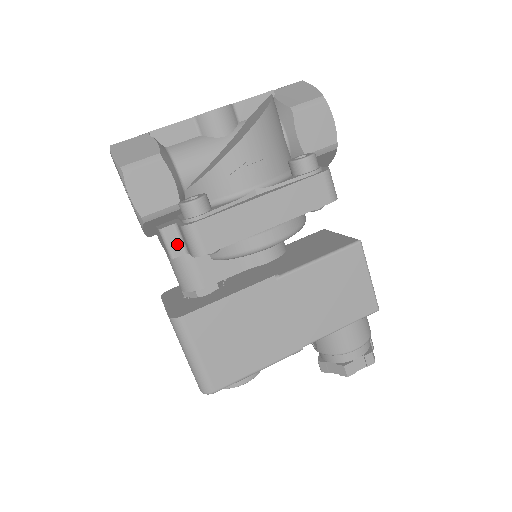
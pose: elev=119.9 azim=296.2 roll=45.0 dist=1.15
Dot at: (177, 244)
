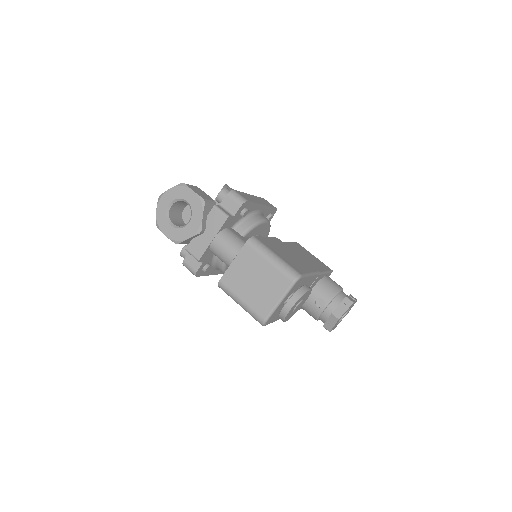
Dot at: (226, 212)
